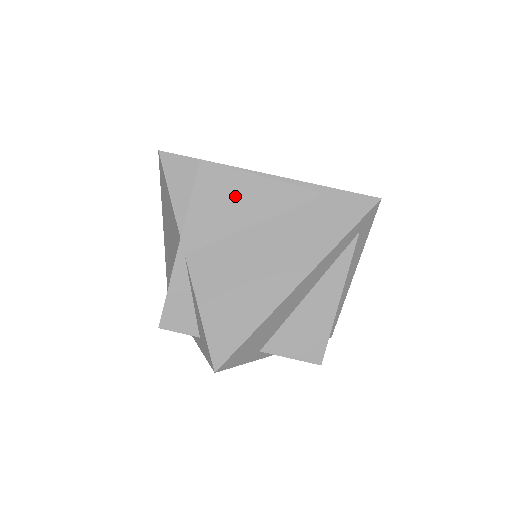
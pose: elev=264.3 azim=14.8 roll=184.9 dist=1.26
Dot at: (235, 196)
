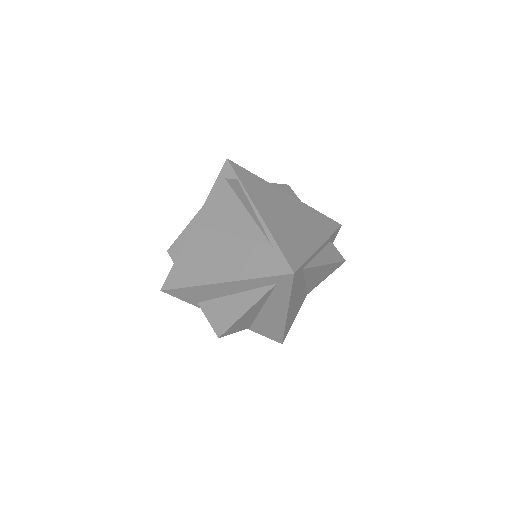
Dot at: (229, 211)
